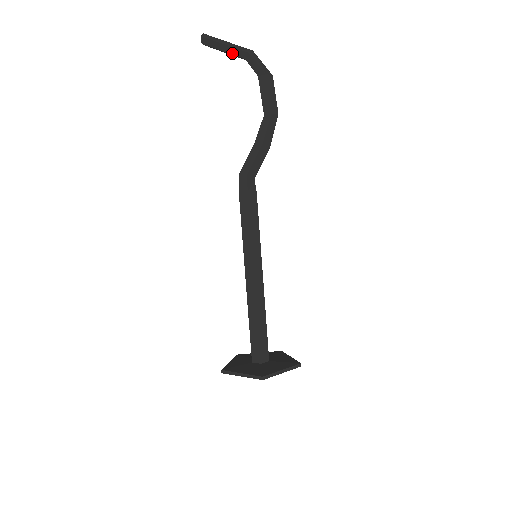
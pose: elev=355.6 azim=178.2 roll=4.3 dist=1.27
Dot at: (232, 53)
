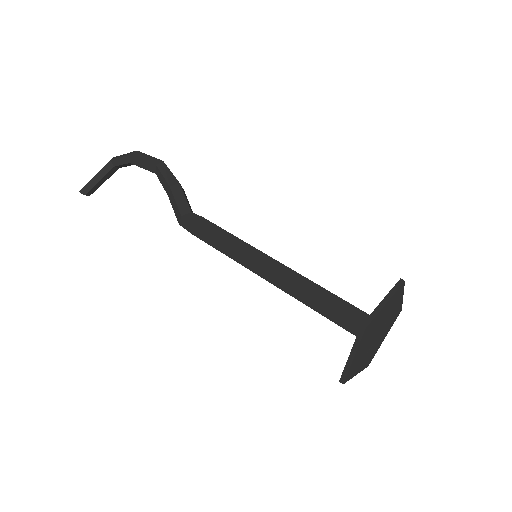
Dot at: (104, 175)
